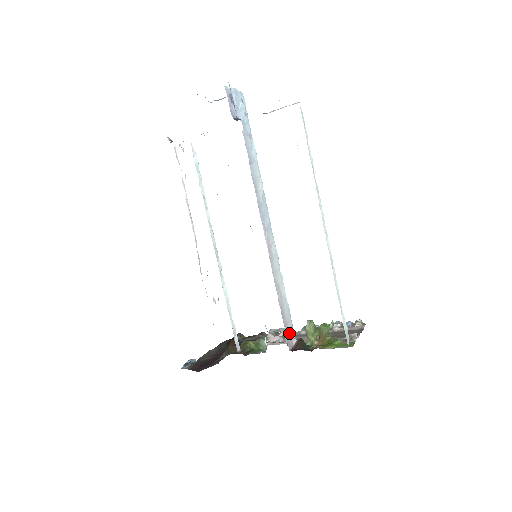
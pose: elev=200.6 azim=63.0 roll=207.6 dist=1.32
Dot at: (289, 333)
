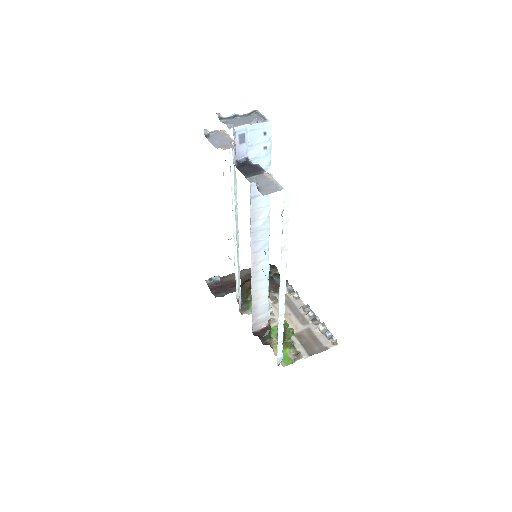
Dot at: (259, 321)
